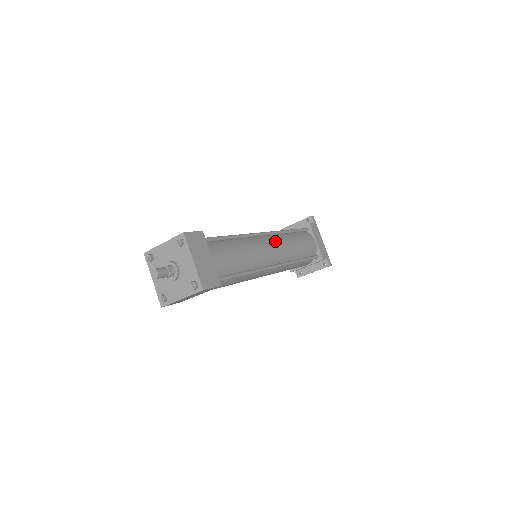
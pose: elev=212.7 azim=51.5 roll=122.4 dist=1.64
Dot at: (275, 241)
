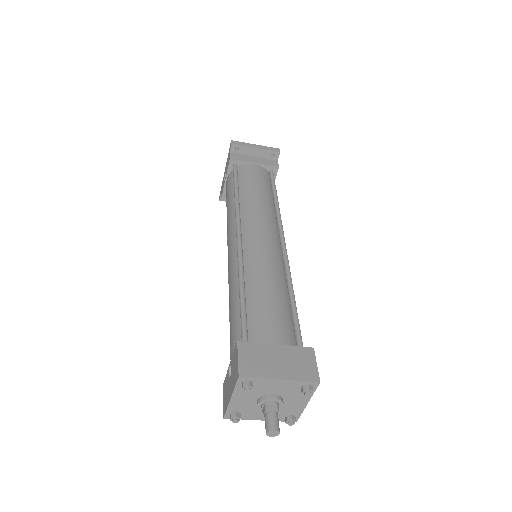
Dot at: occluded
